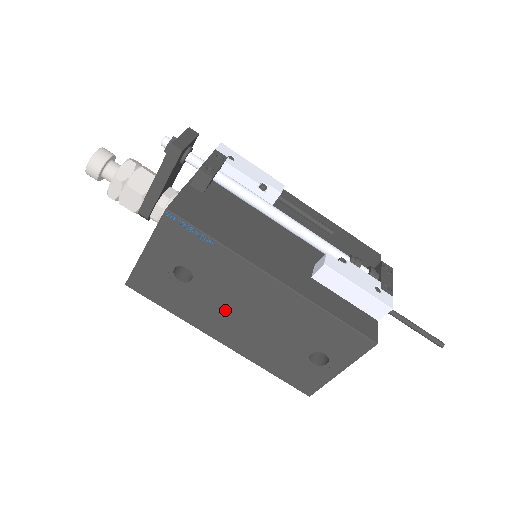
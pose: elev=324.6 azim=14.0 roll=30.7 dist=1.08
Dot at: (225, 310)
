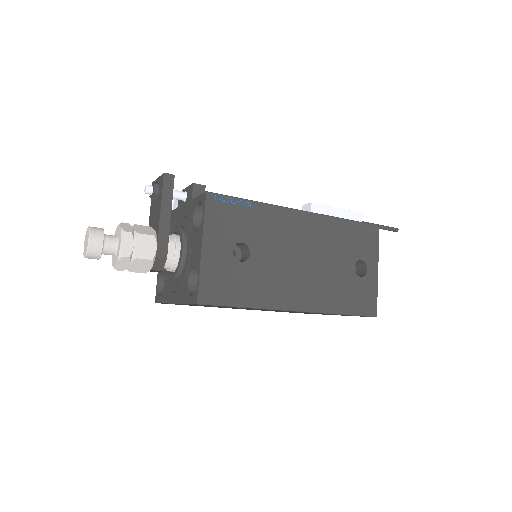
Dot at: (285, 268)
